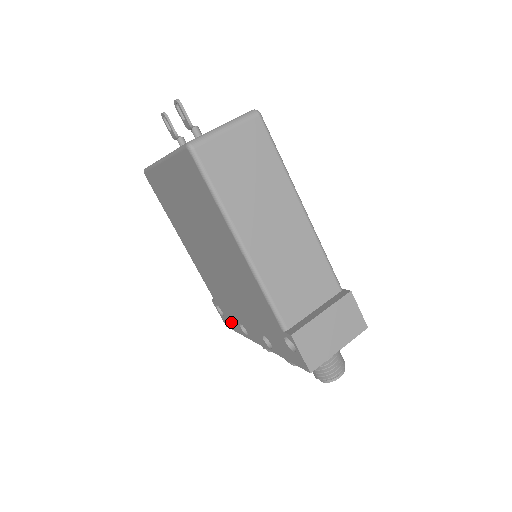
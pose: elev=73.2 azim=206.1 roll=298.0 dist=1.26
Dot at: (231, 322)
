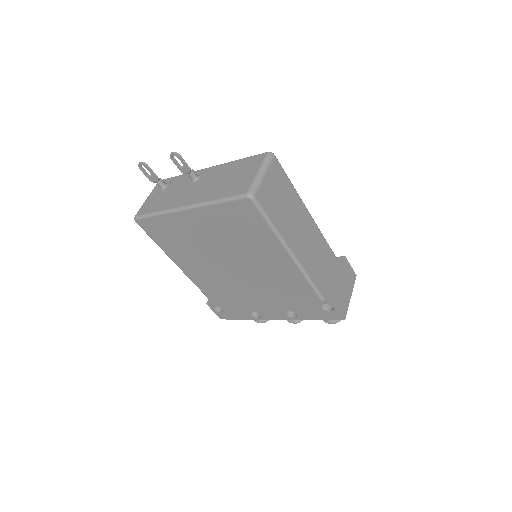
Dot at: (234, 314)
